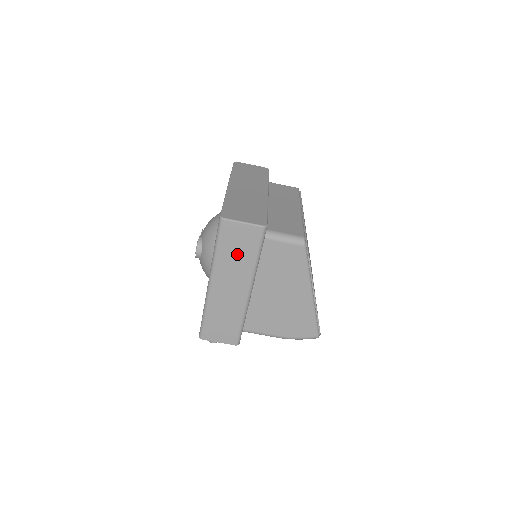
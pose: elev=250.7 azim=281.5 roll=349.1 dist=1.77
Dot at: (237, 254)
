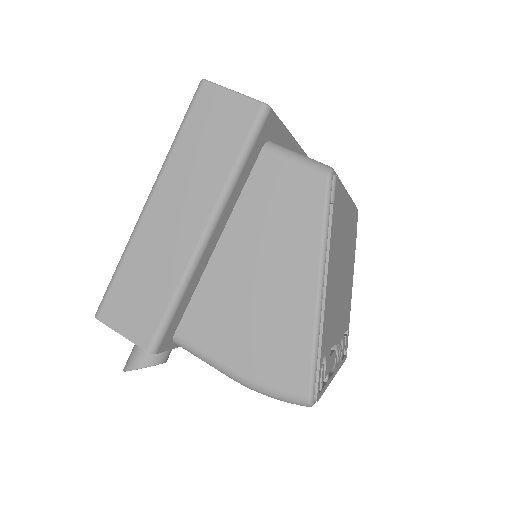
Dot at: (206, 150)
